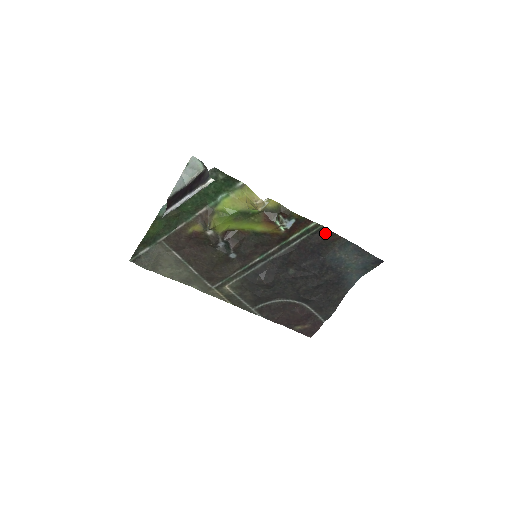
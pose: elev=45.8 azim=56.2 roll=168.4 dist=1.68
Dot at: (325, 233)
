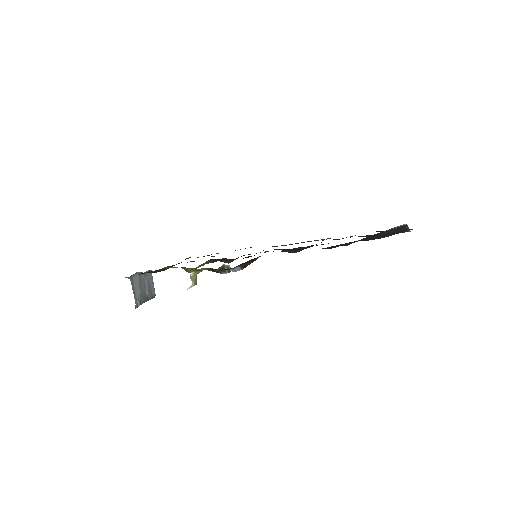
Dot at: occluded
